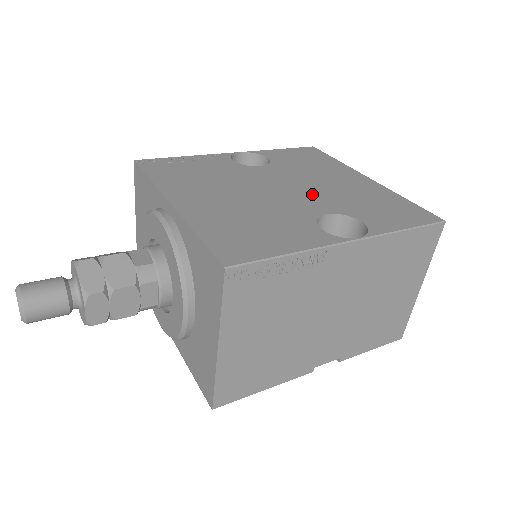
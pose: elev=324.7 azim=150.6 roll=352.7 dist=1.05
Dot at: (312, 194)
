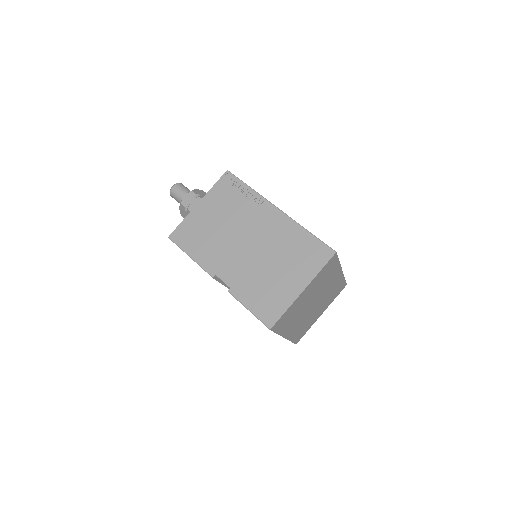
Dot at: occluded
